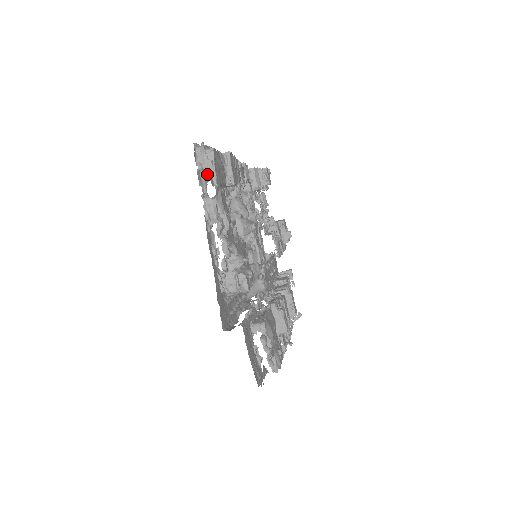
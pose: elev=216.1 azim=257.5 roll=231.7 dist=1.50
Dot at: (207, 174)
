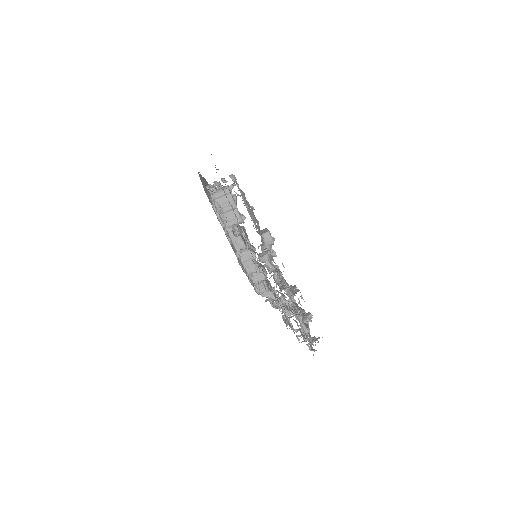
Dot at: occluded
